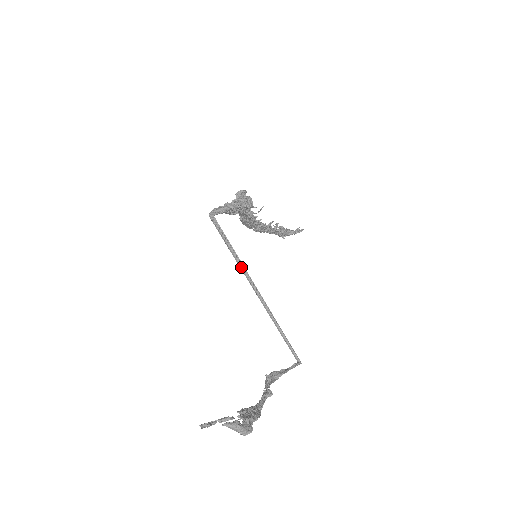
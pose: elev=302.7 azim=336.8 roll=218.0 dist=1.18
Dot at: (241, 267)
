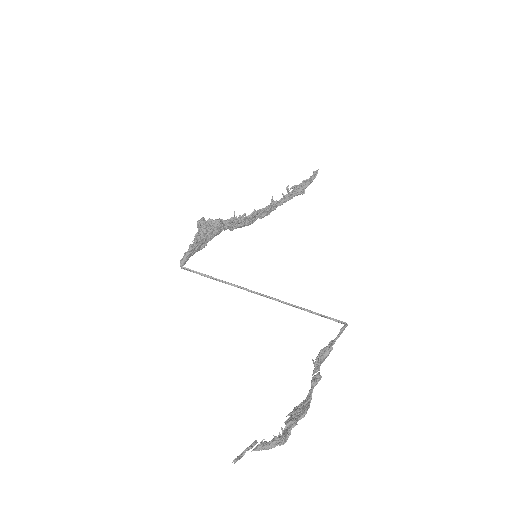
Dot at: (235, 286)
